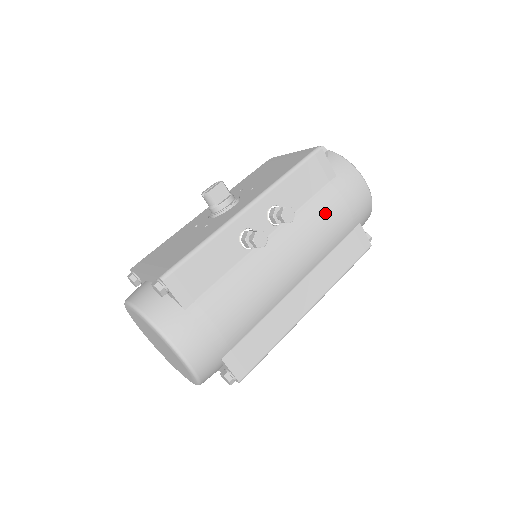
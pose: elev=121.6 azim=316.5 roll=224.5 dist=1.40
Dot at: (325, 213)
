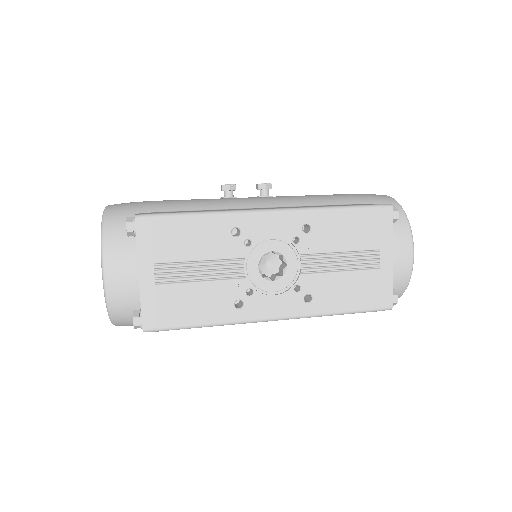
Dot at: occluded
